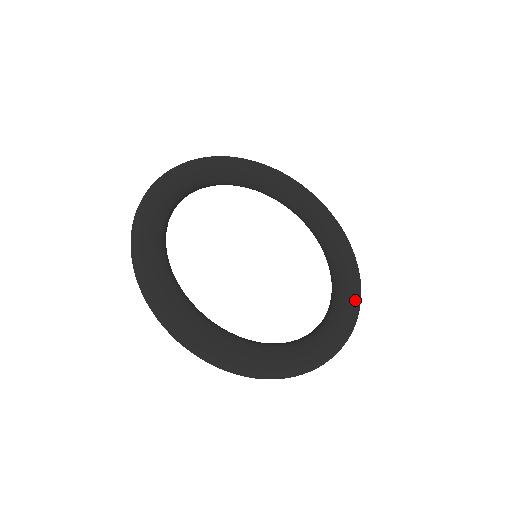
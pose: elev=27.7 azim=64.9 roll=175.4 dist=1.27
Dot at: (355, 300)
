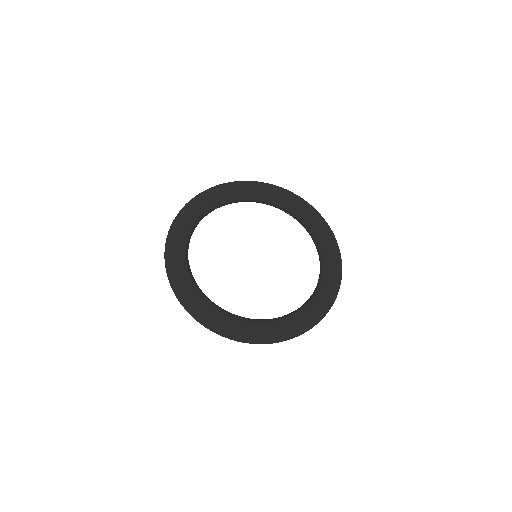
Dot at: (334, 280)
